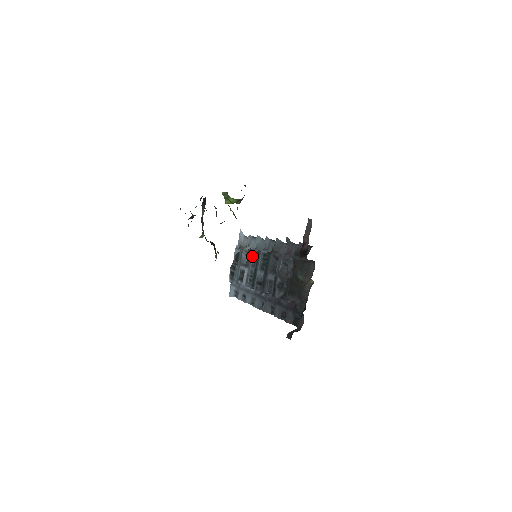
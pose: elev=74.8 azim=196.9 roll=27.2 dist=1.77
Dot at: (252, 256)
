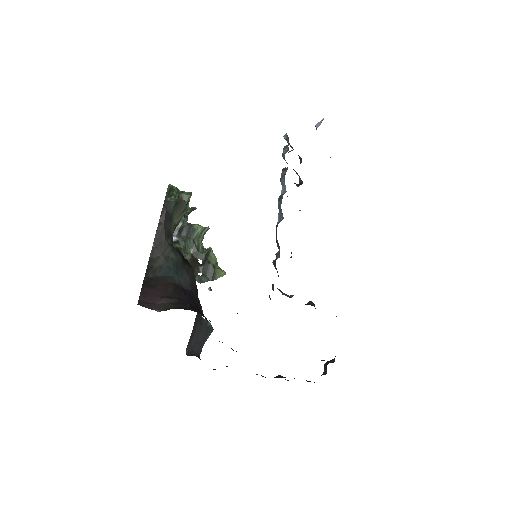
Dot at: occluded
